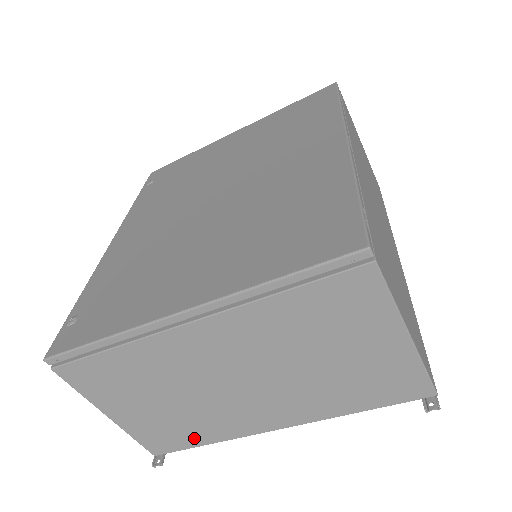
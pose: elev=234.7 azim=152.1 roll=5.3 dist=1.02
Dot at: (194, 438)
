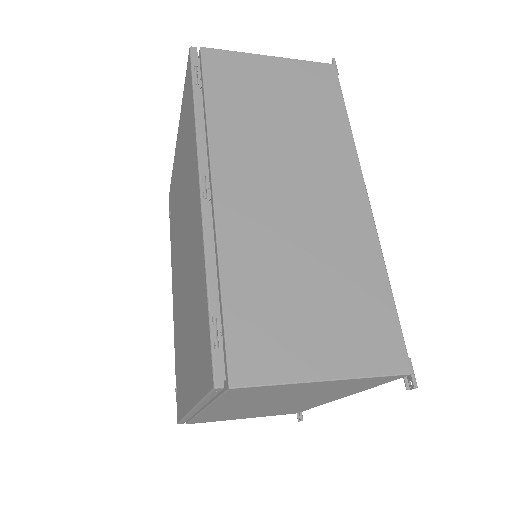
Dot at: (301, 409)
